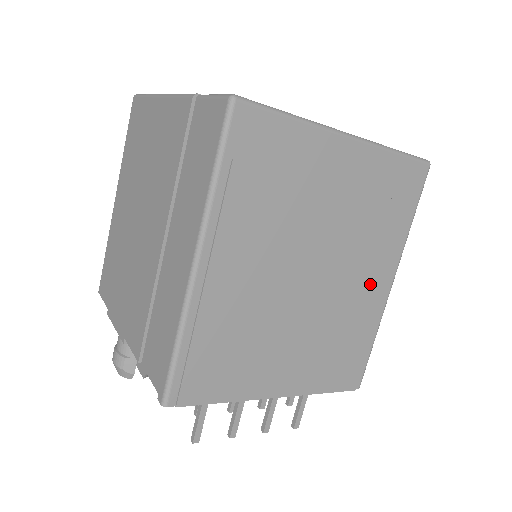
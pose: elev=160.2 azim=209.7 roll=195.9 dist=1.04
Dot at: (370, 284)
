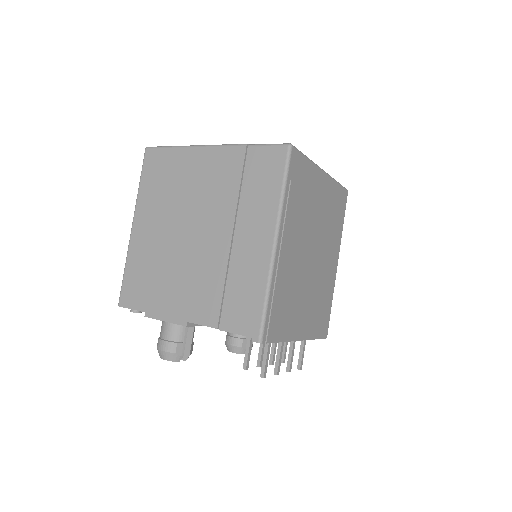
Dot at: (331, 264)
